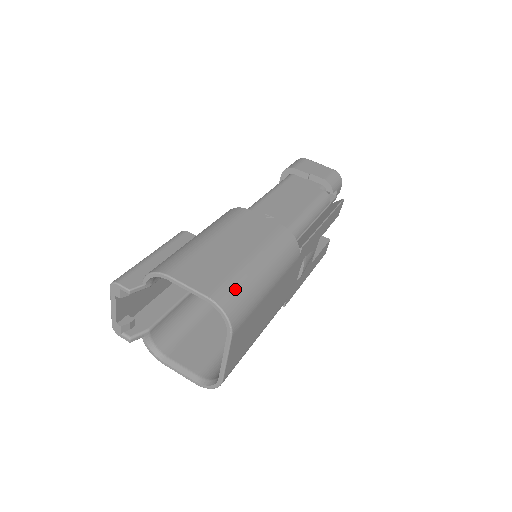
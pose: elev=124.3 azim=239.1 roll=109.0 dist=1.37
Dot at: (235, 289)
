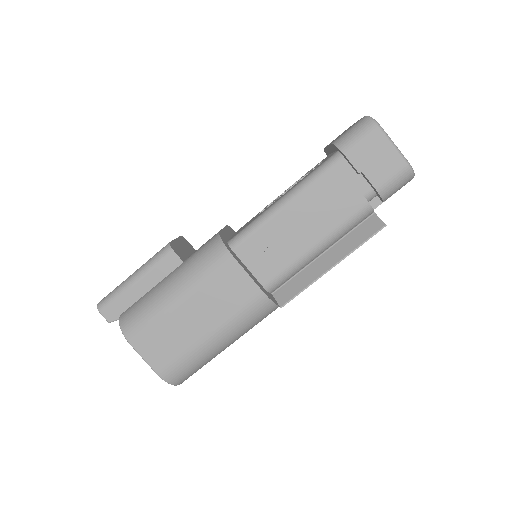
Dot at: (184, 367)
